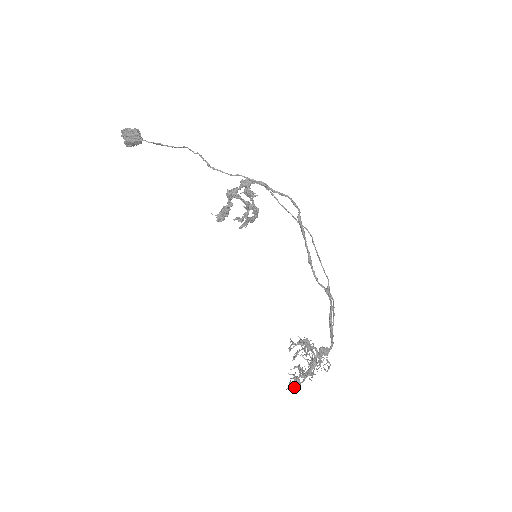
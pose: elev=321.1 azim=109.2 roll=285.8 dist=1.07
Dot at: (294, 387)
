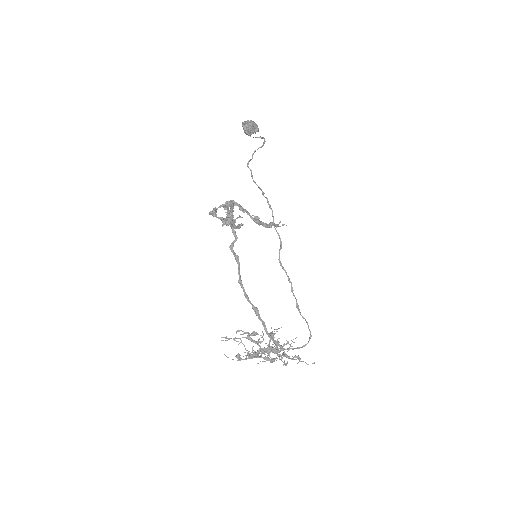
Dot at: (240, 359)
